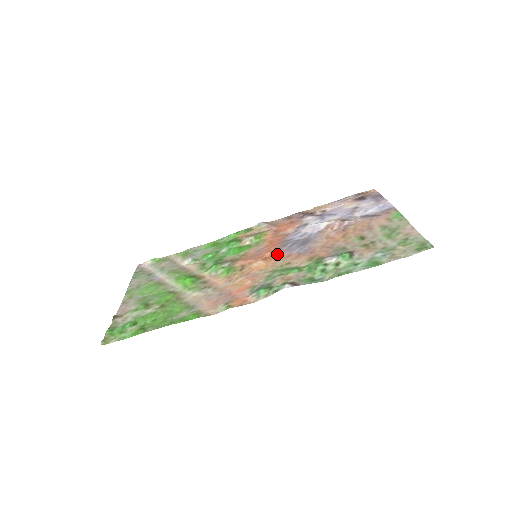
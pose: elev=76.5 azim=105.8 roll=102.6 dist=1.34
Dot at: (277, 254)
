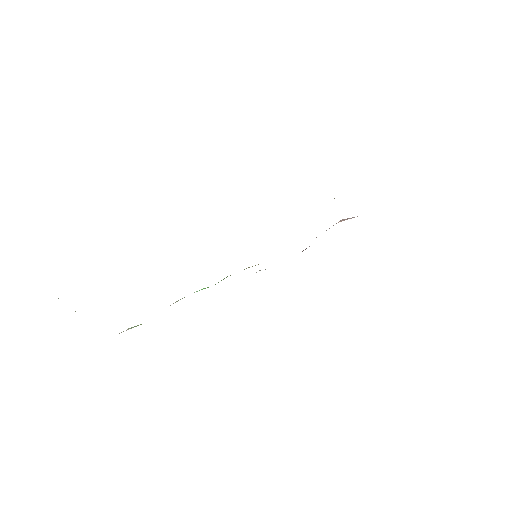
Dot at: occluded
